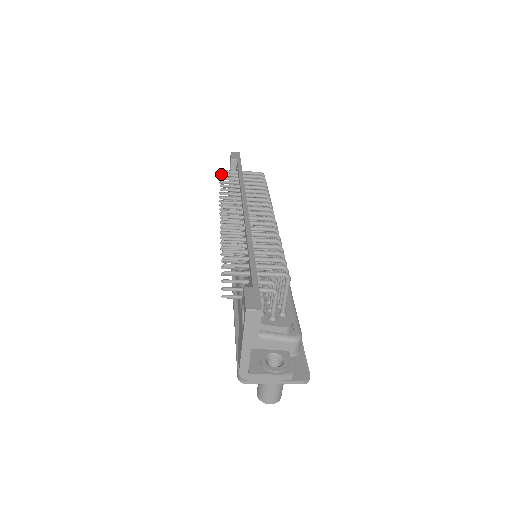
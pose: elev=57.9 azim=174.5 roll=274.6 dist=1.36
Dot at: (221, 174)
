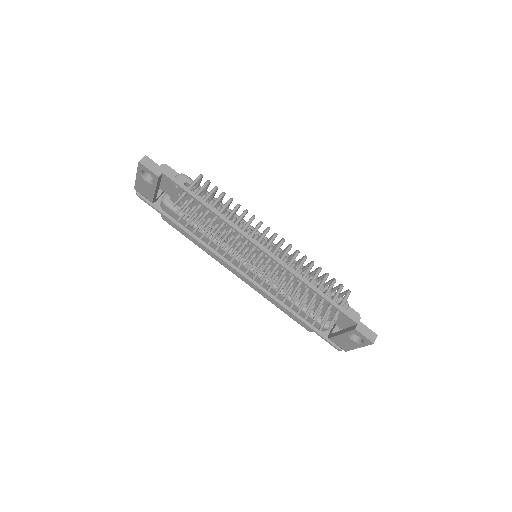
Dot at: occluded
